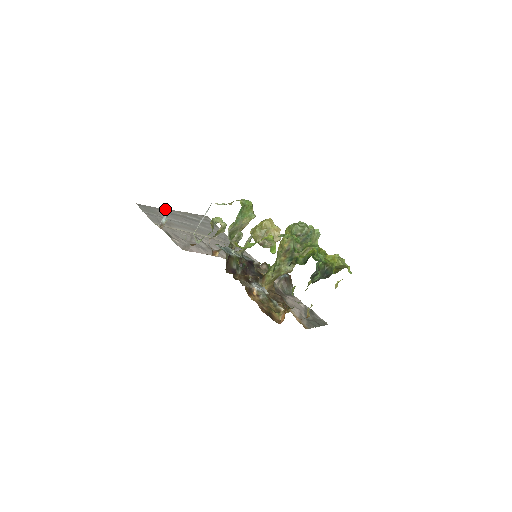
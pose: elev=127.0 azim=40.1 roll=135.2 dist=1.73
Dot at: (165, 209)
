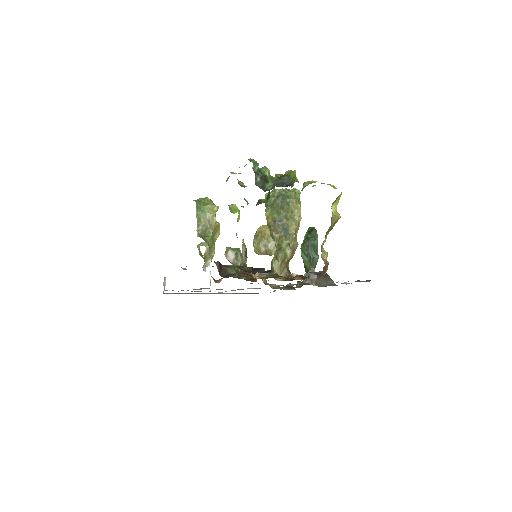
Dot at: occluded
